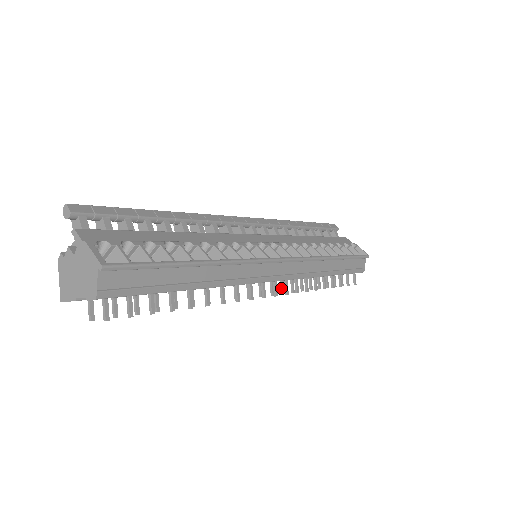
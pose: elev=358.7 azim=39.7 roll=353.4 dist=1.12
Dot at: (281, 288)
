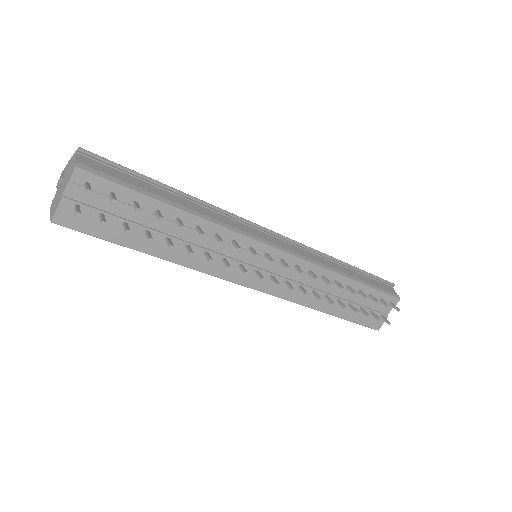
Dot at: (302, 291)
